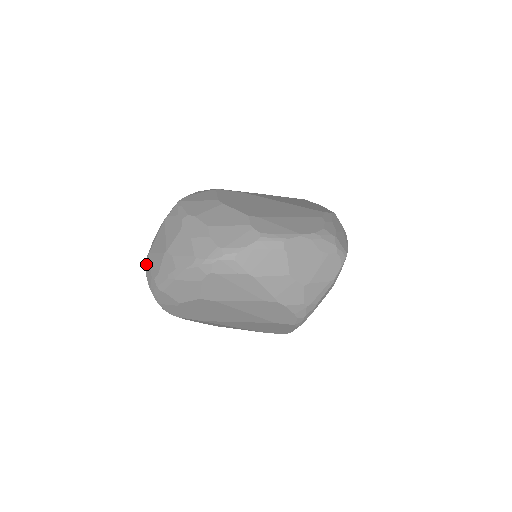
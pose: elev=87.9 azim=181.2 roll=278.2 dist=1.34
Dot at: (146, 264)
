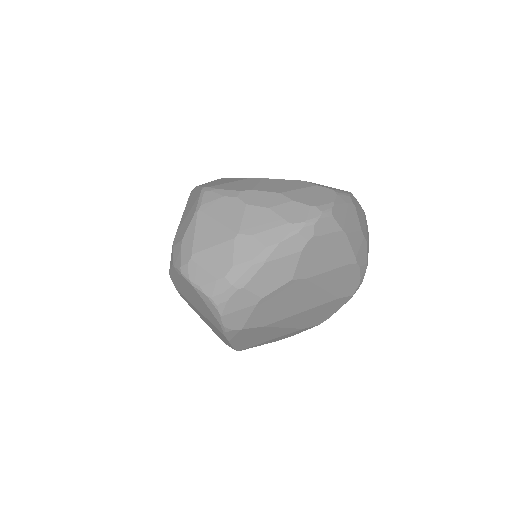
Dot at: (189, 271)
